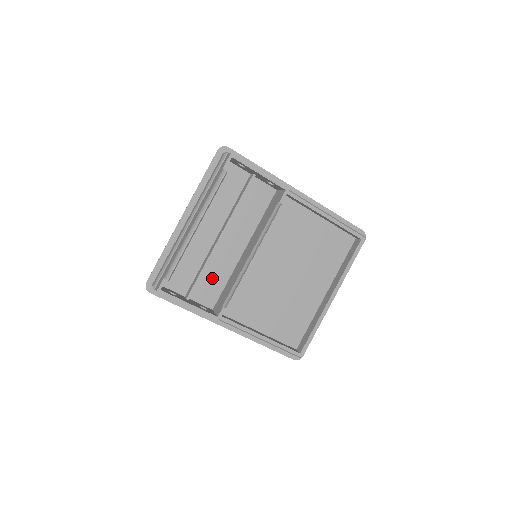
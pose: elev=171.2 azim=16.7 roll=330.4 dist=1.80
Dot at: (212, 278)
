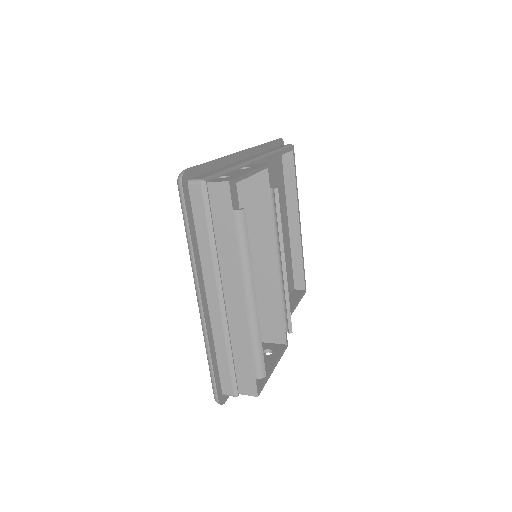
Dot at: occluded
